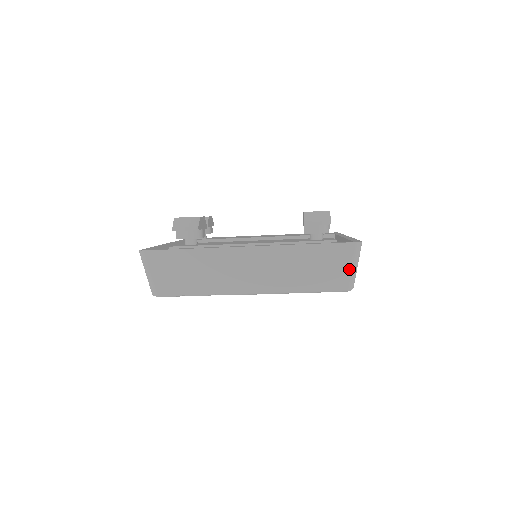
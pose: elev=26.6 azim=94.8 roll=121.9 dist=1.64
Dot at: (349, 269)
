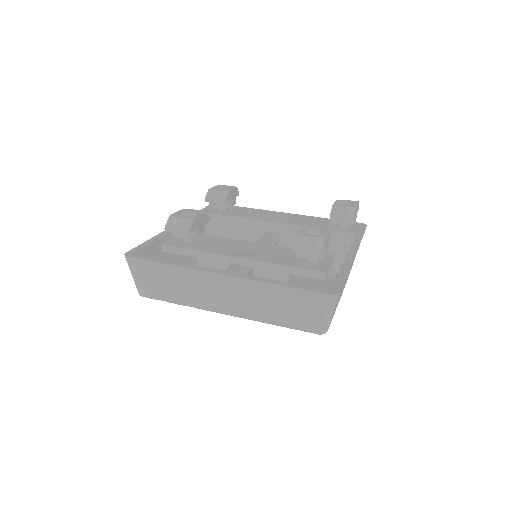
Dot at: (322, 317)
